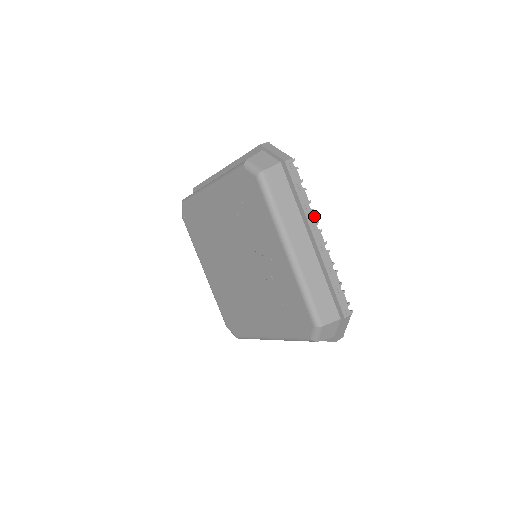
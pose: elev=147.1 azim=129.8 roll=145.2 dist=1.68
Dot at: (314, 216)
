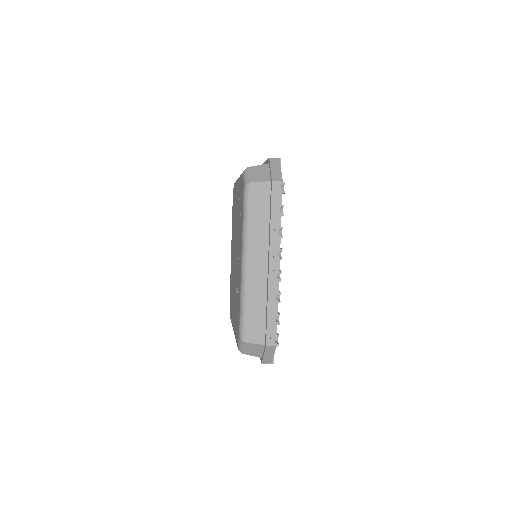
Dot at: (280, 242)
